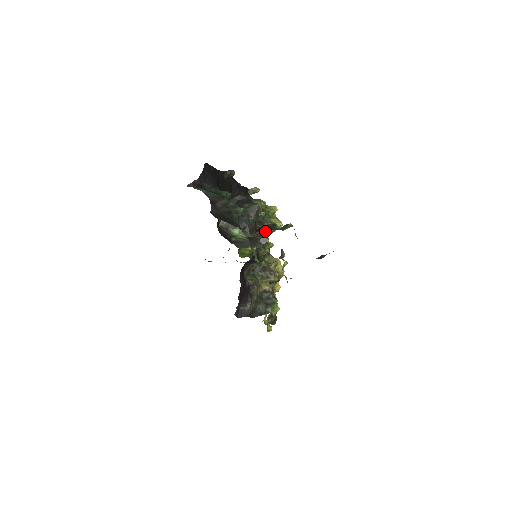
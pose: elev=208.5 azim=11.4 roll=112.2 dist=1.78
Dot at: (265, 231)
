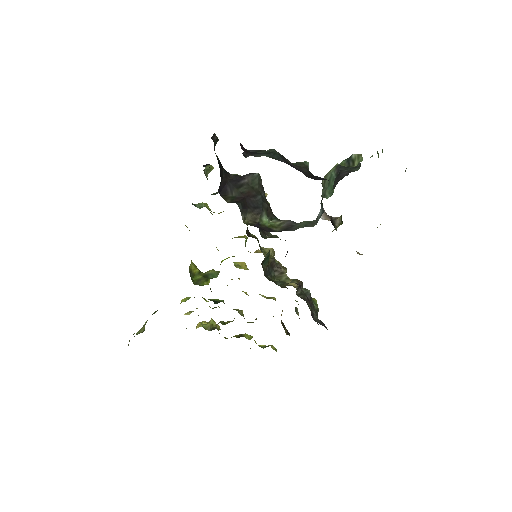
Dot at: occluded
